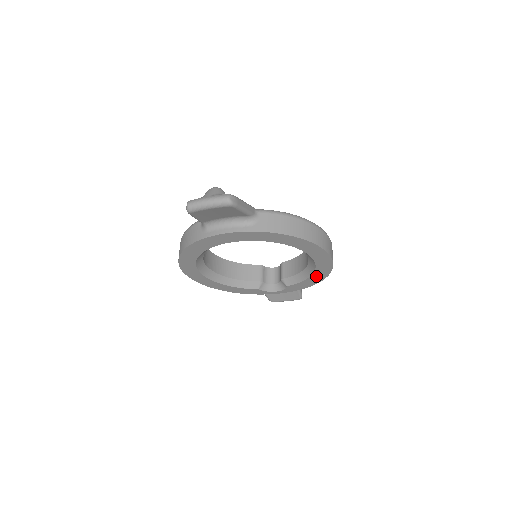
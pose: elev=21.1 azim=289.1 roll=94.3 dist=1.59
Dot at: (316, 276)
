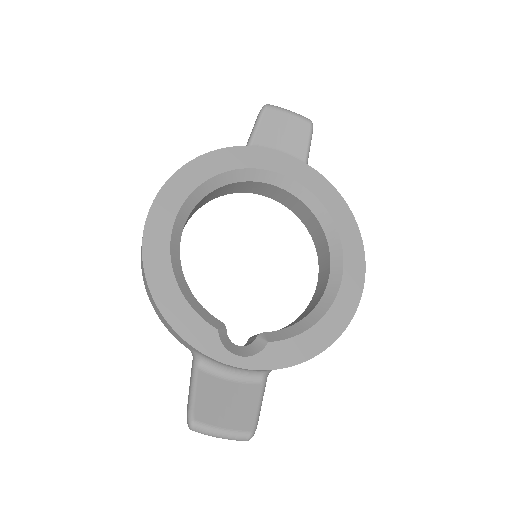
Dot at: (326, 326)
